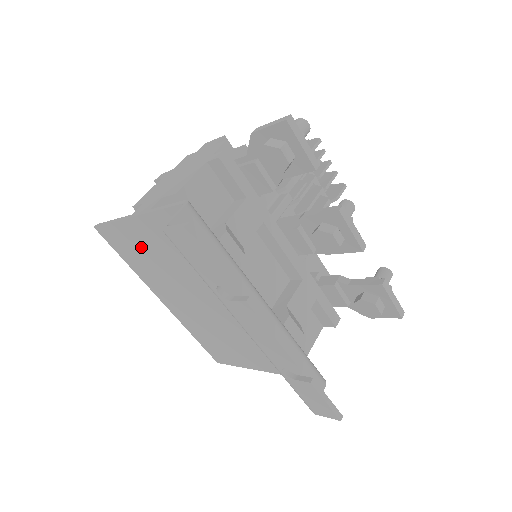
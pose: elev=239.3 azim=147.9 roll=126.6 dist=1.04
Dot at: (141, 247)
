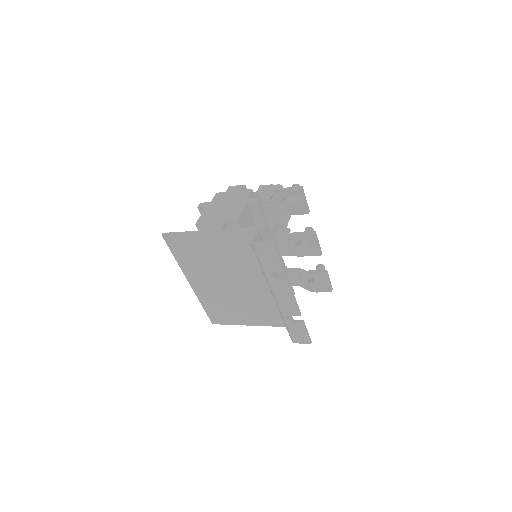
Dot at: (199, 249)
